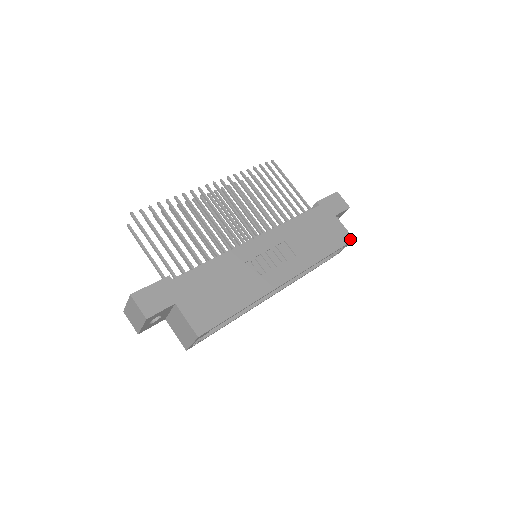
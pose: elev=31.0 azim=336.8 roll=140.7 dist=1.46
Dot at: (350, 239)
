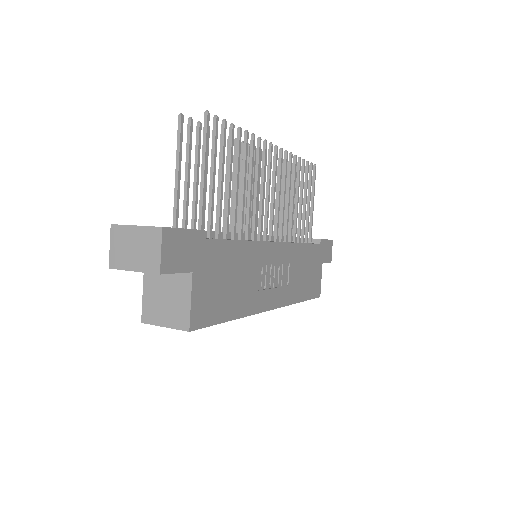
Dot at: (319, 295)
